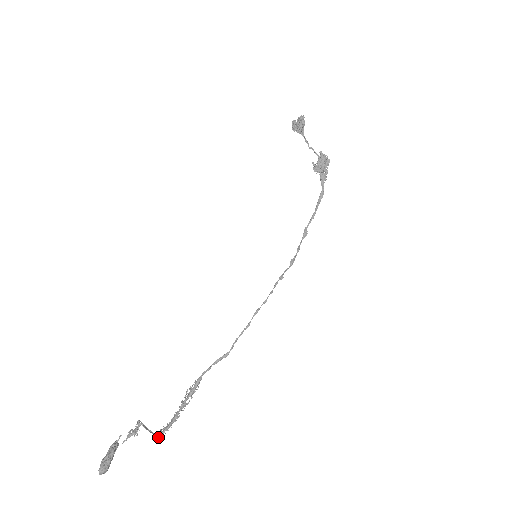
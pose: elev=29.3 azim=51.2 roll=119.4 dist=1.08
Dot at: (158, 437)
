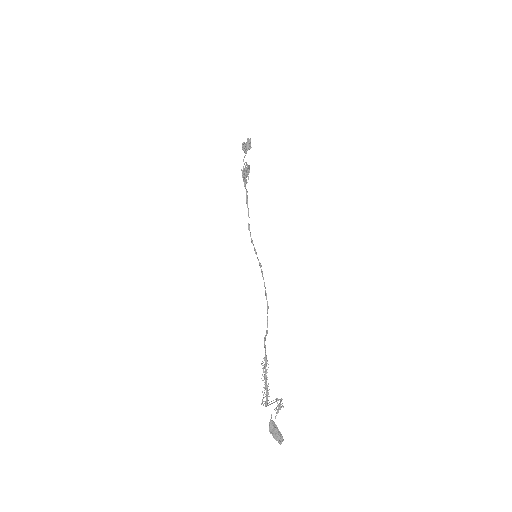
Dot at: occluded
